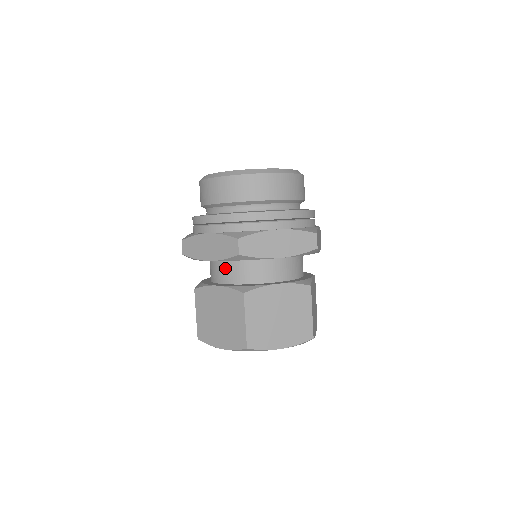
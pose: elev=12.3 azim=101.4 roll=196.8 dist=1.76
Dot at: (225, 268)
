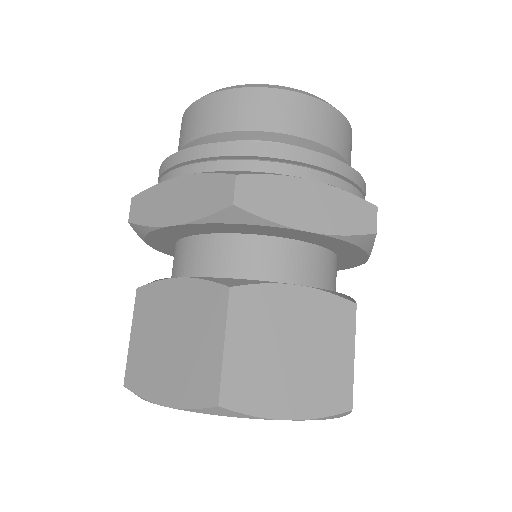
Dot at: (200, 250)
